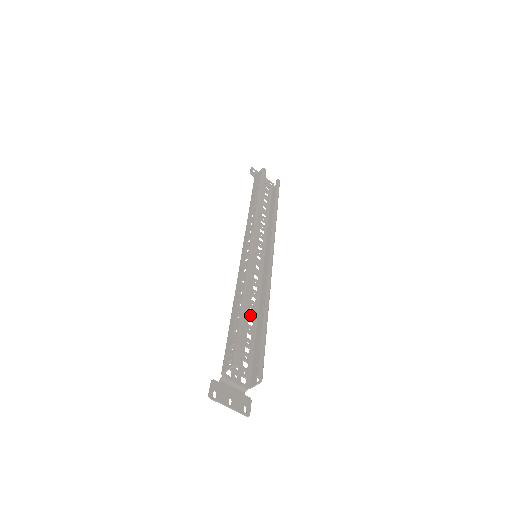
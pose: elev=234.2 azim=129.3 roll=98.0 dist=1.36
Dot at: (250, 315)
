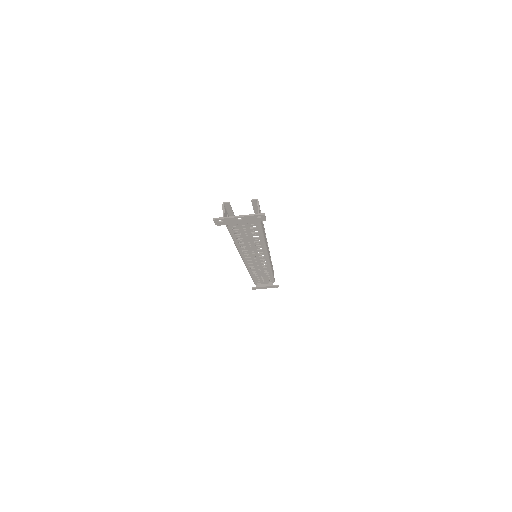
Dot at: (256, 243)
